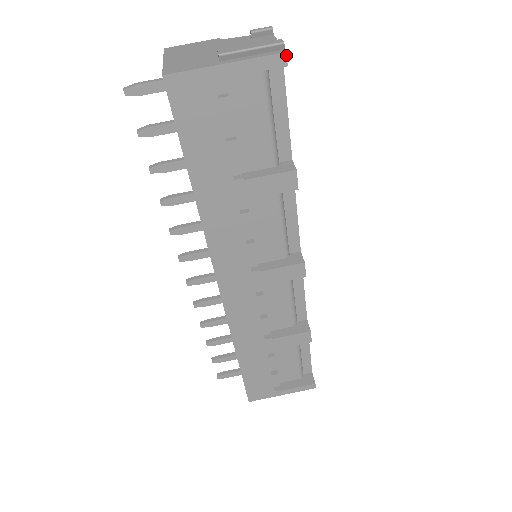
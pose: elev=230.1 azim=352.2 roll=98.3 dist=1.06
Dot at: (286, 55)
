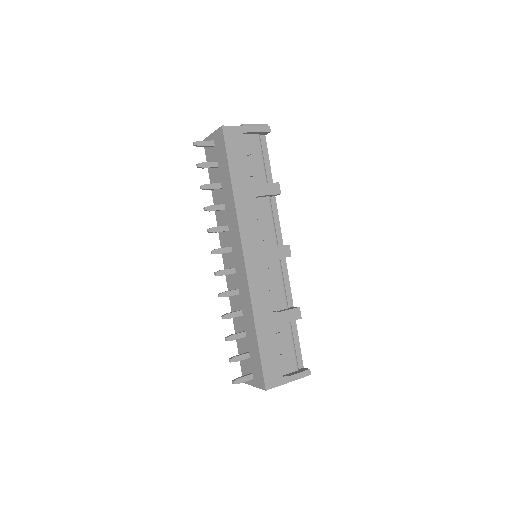
Dot at: occluded
